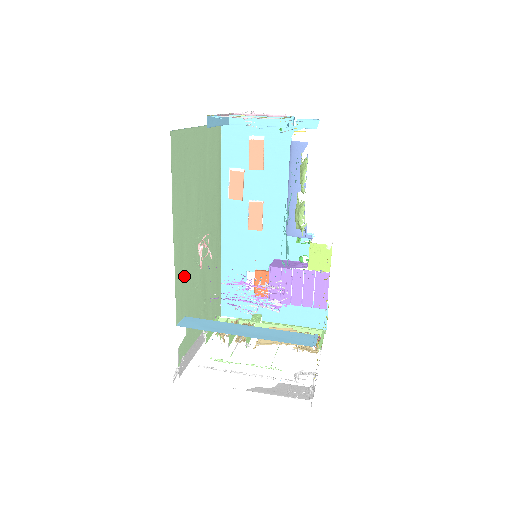
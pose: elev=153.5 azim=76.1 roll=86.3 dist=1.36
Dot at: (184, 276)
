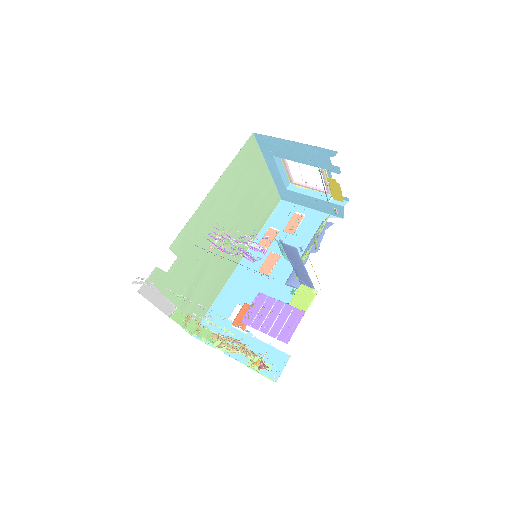
Dot at: (198, 228)
